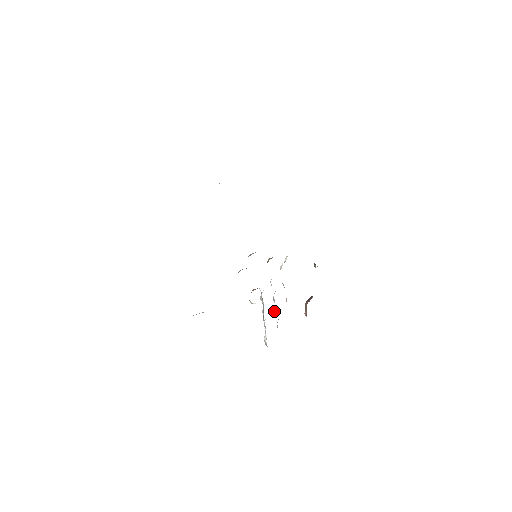
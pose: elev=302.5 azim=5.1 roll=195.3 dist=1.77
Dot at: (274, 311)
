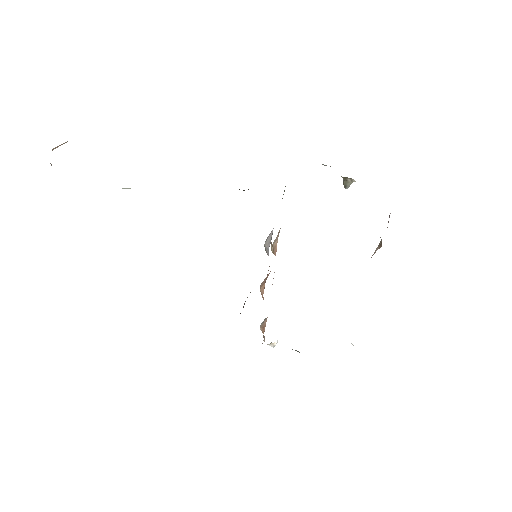
Dot at: occluded
